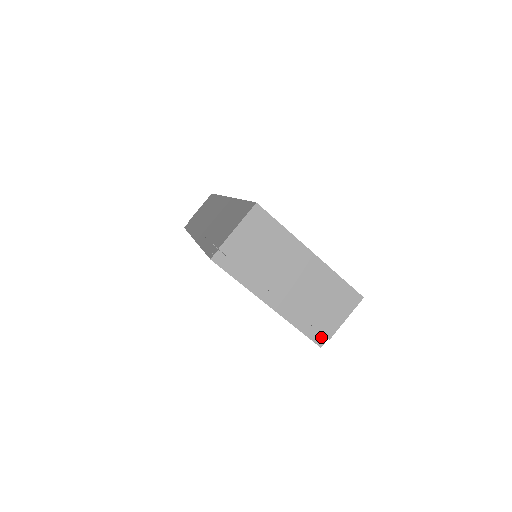
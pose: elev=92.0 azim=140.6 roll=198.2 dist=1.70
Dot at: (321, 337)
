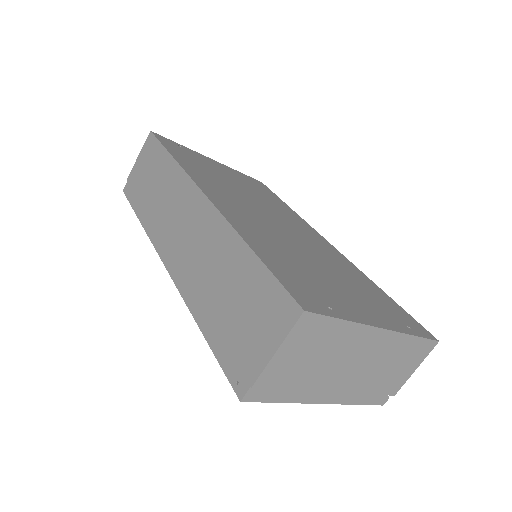
Dot at: (384, 397)
